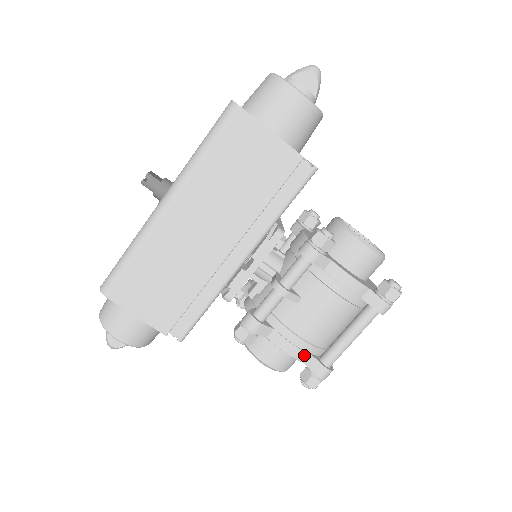
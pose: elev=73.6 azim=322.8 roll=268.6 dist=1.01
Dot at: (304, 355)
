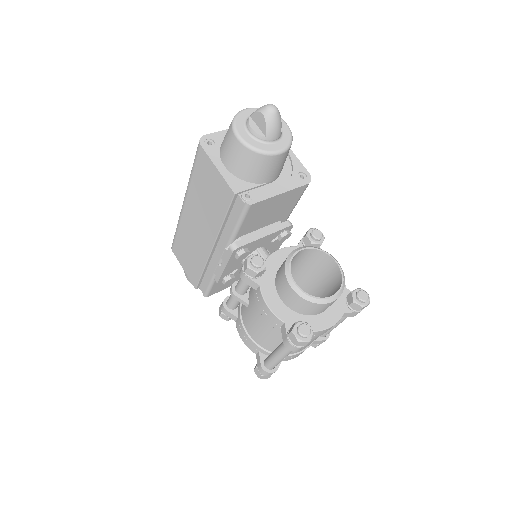
Dot at: (253, 349)
